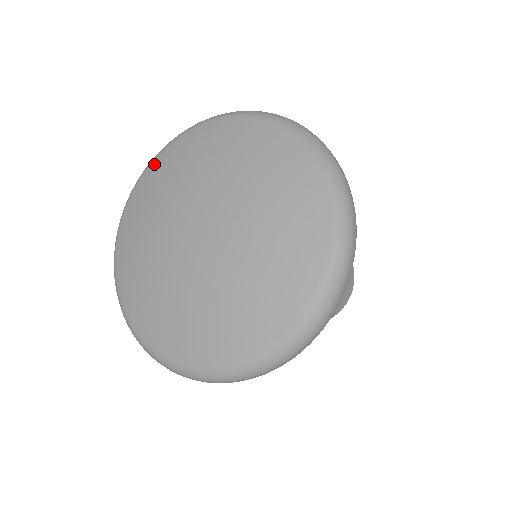
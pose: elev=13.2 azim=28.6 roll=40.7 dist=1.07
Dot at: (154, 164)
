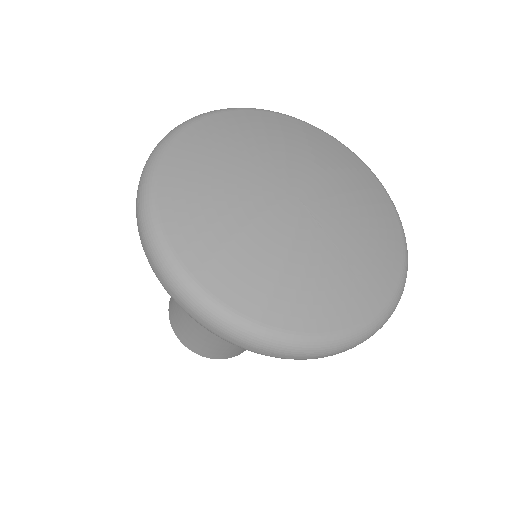
Dot at: (233, 113)
